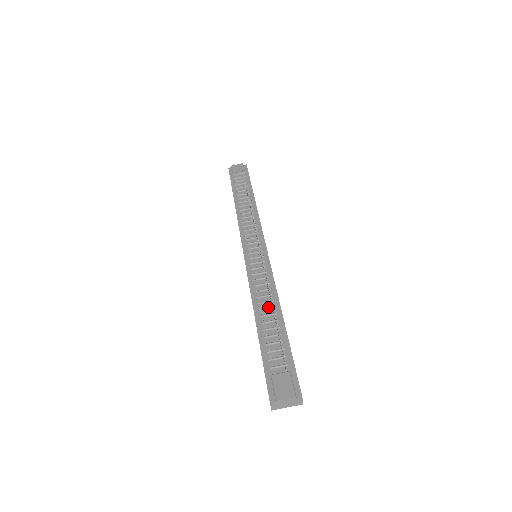
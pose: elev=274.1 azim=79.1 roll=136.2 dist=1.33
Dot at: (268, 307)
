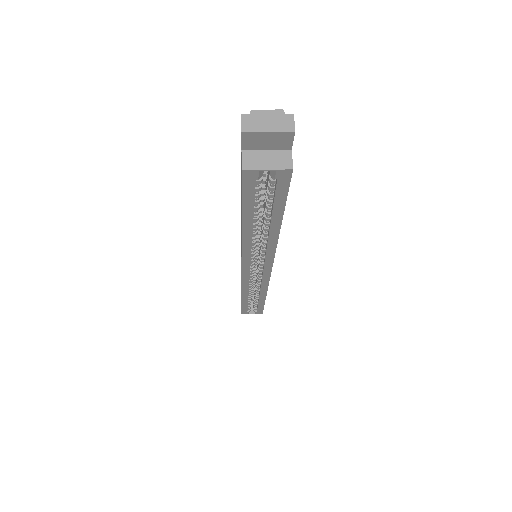
Dot at: occluded
